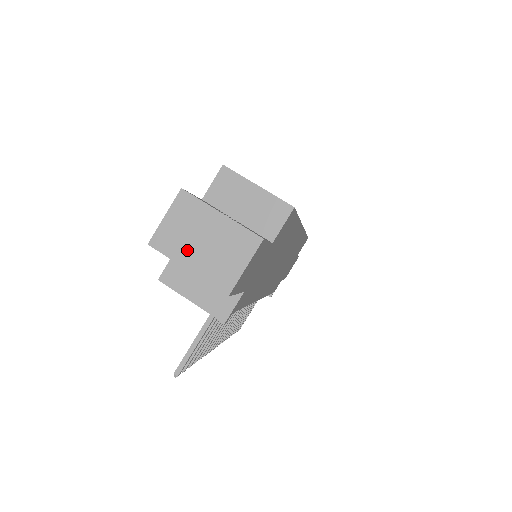
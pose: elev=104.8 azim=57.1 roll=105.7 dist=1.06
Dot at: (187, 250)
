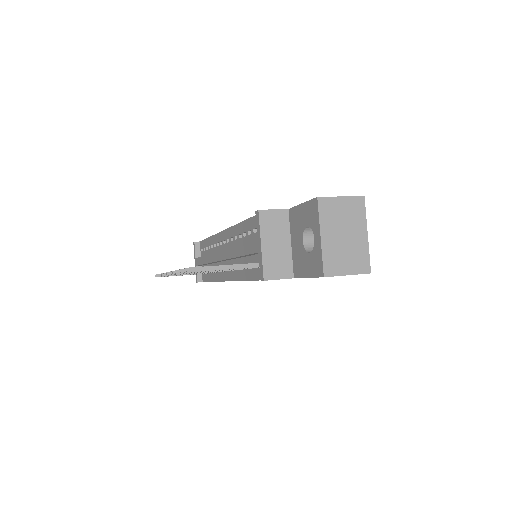
Dot at: (332, 227)
